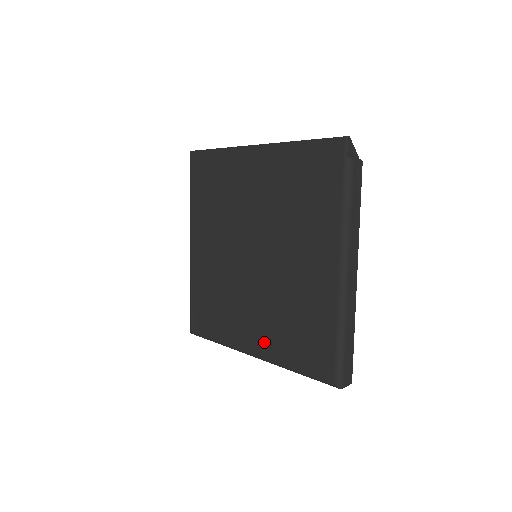
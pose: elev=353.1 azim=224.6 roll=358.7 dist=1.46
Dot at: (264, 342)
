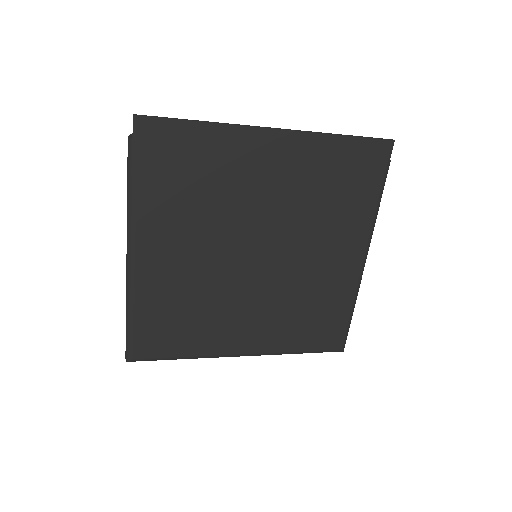
Dot at: (264, 339)
